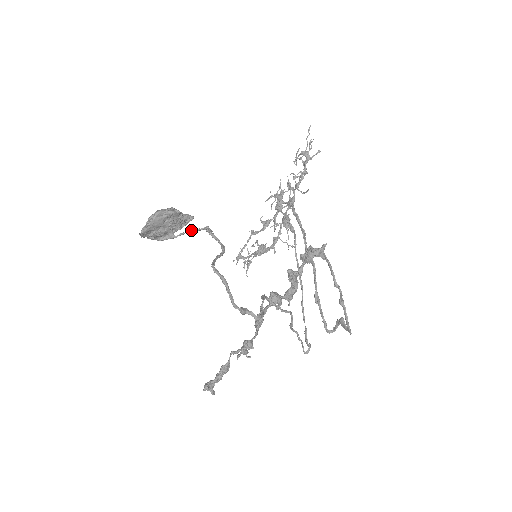
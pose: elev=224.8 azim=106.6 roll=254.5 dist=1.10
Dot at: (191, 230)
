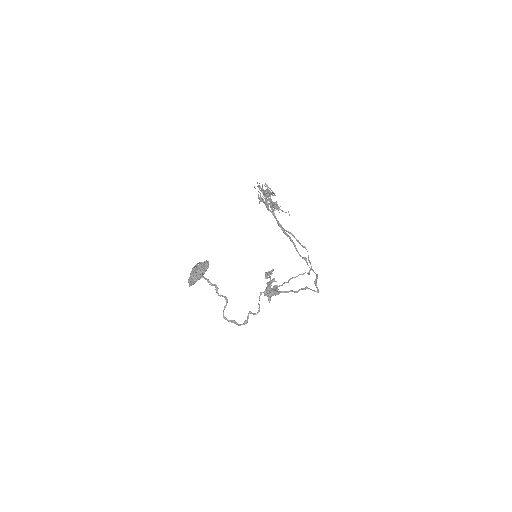
Dot at: (210, 283)
